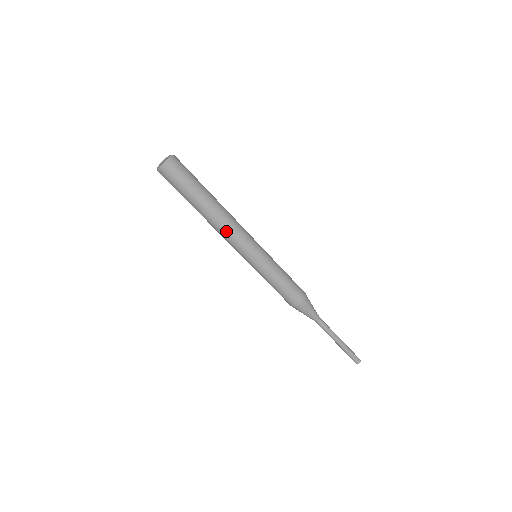
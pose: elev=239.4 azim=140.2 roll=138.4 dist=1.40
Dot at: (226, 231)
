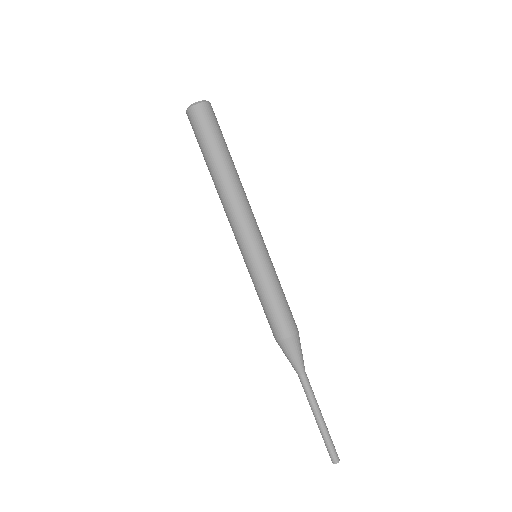
Dot at: (238, 204)
